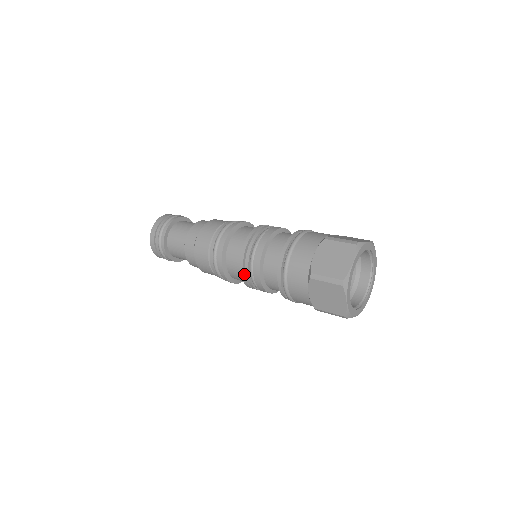
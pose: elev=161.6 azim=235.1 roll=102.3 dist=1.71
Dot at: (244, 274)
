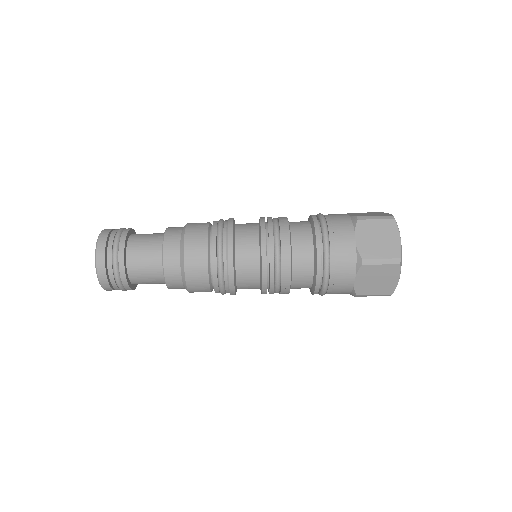
Dot at: occluded
